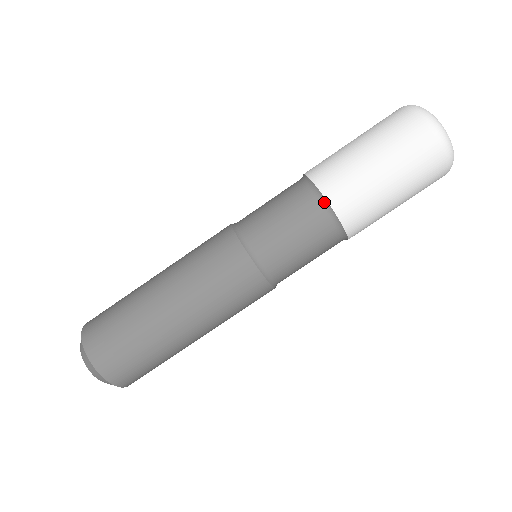
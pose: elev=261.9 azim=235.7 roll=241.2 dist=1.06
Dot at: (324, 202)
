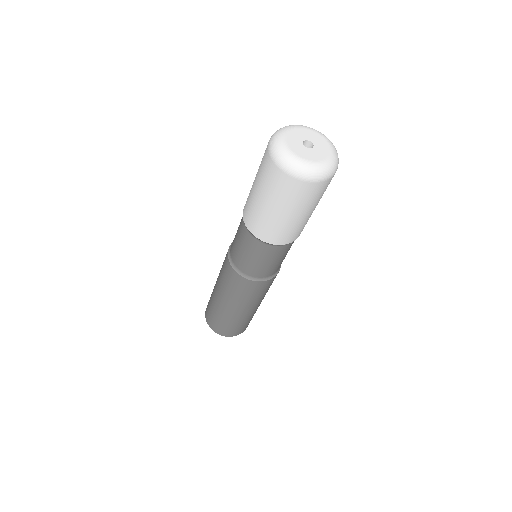
Dot at: (281, 245)
